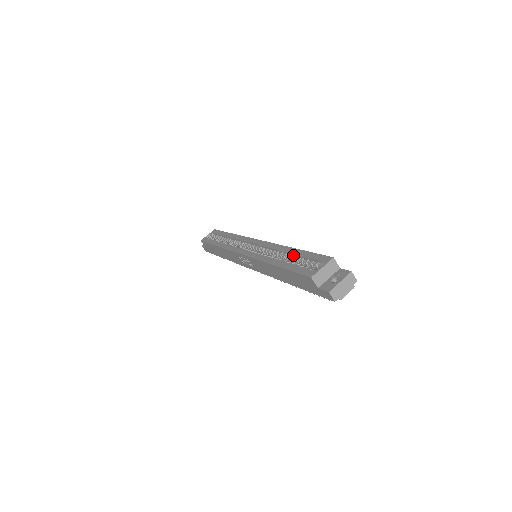
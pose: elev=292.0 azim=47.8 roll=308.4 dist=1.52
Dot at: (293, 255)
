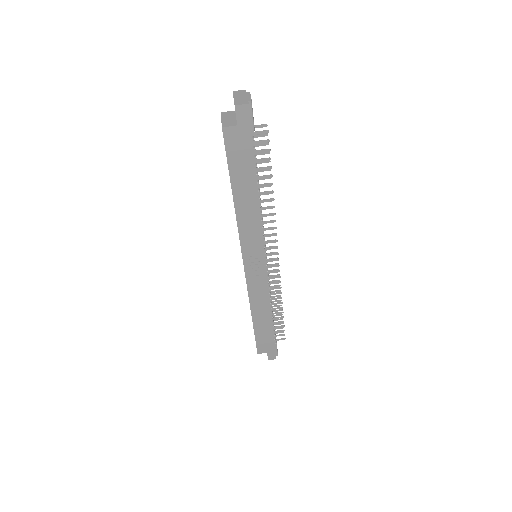
Dot at: occluded
